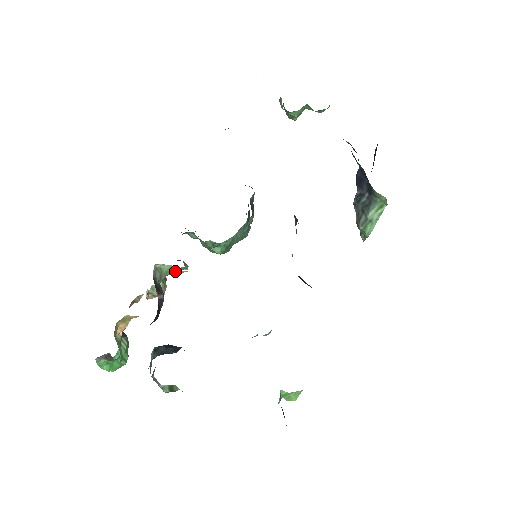
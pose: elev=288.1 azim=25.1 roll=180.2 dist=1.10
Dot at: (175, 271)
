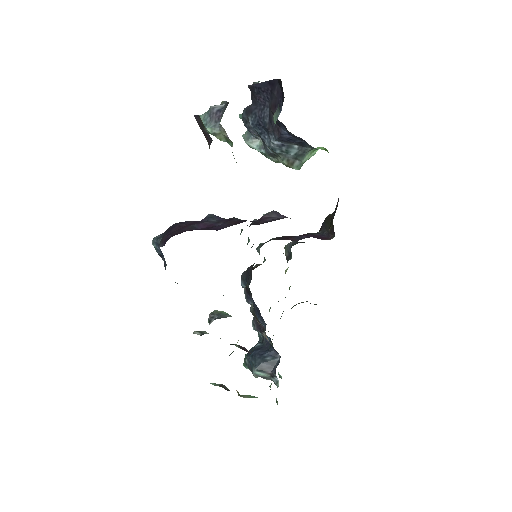
Dot at: occluded
